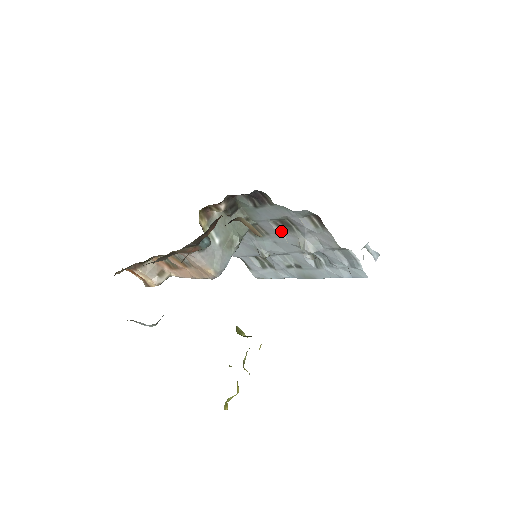
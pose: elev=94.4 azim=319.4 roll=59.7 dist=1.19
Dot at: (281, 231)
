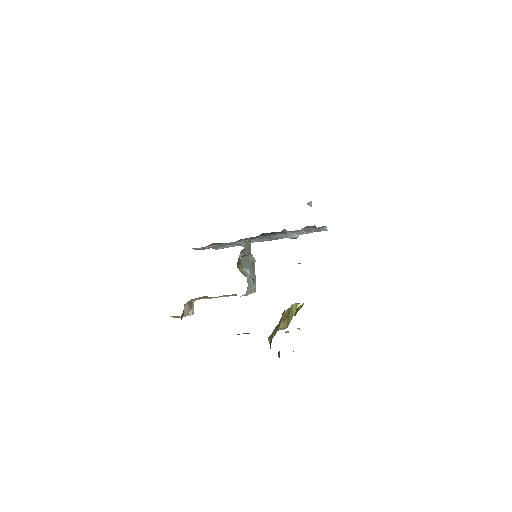
Dot at: (272, 235)
